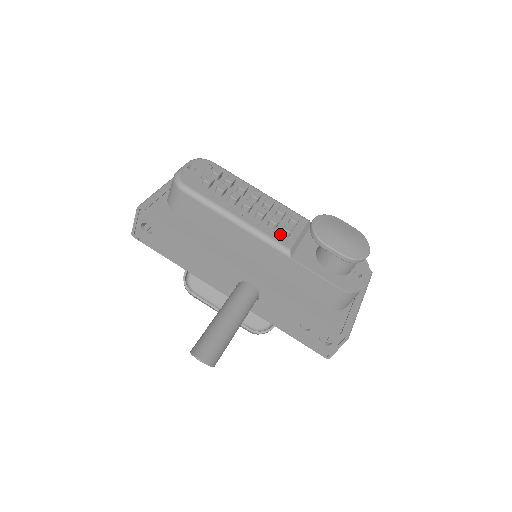
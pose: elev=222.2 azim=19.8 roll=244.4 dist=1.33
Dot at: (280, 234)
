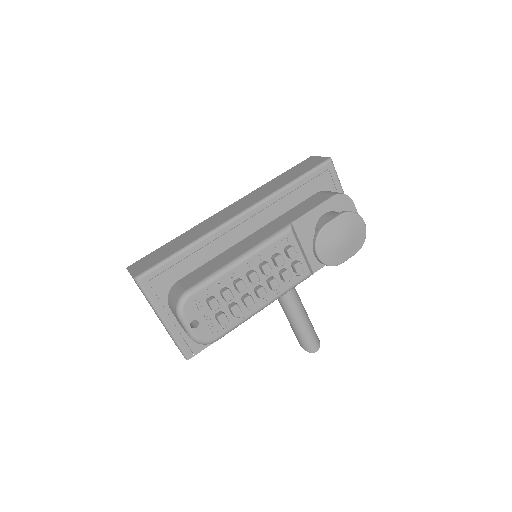
Dot at: (295, 274)
